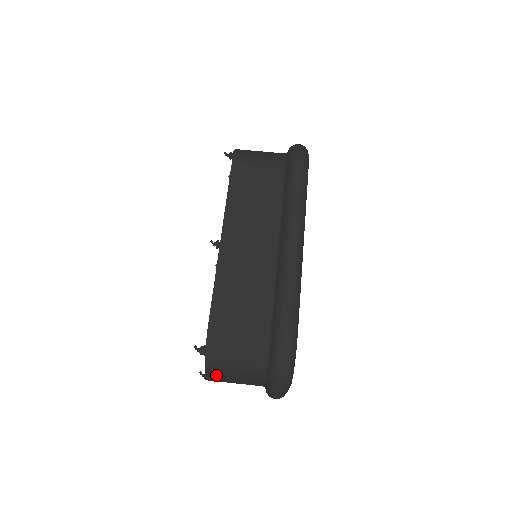
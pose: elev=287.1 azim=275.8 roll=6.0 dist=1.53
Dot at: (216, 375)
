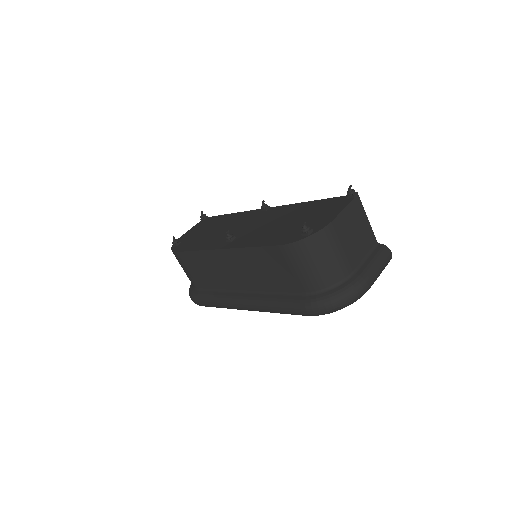
Dot at: occluded
